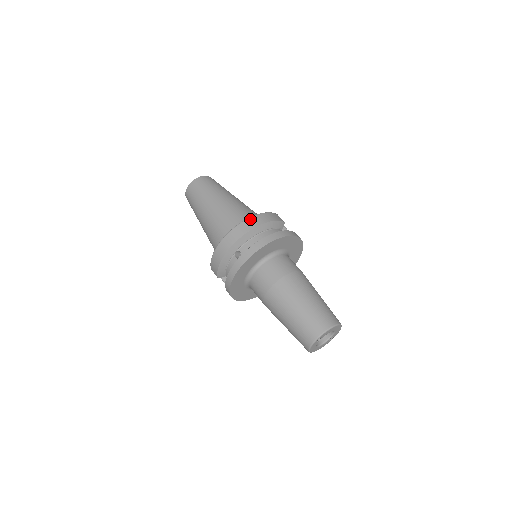
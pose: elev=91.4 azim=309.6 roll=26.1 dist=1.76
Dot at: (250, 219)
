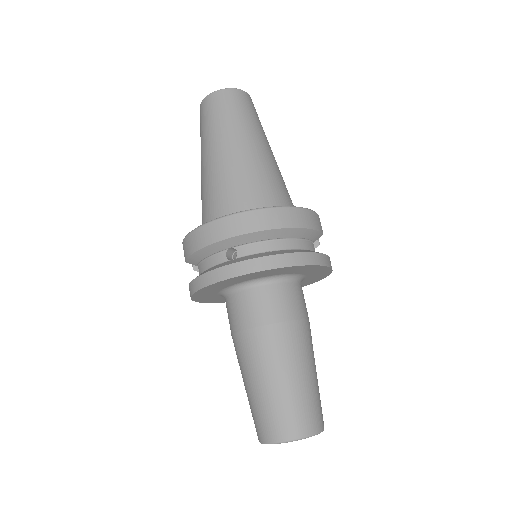
Dot at: (278, 210)
